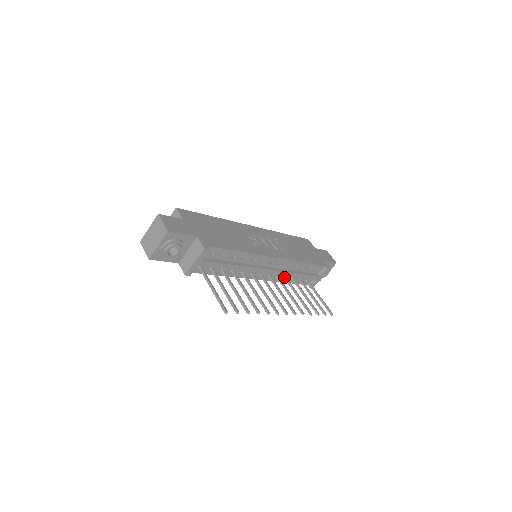
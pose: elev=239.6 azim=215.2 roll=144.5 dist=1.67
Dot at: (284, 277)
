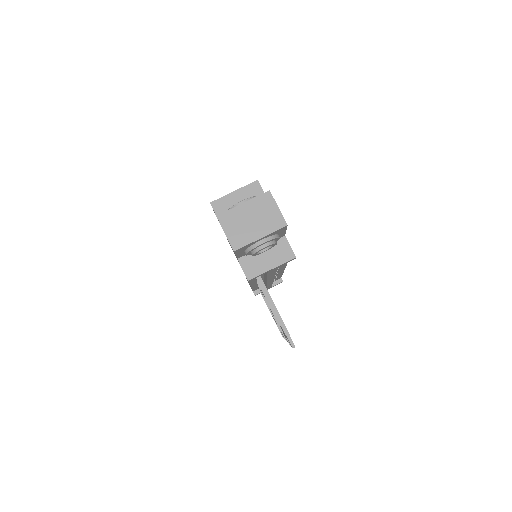
Dot at: occluded
